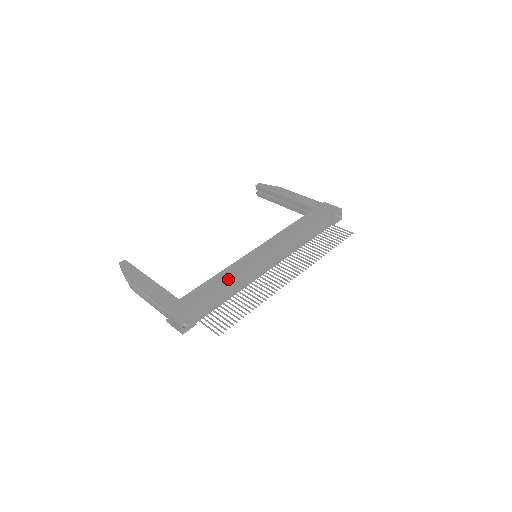
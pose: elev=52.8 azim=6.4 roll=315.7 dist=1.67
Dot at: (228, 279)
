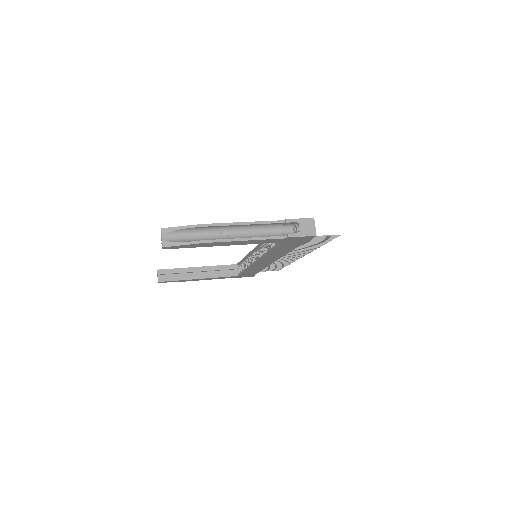
Dot at: occluded
